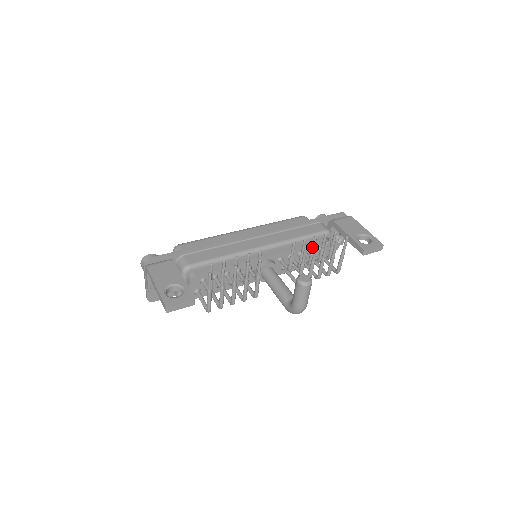
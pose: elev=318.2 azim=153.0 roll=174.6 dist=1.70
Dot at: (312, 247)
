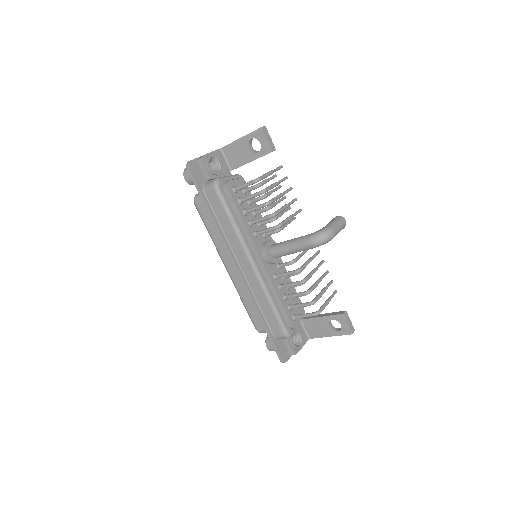
Dot at: occluded
